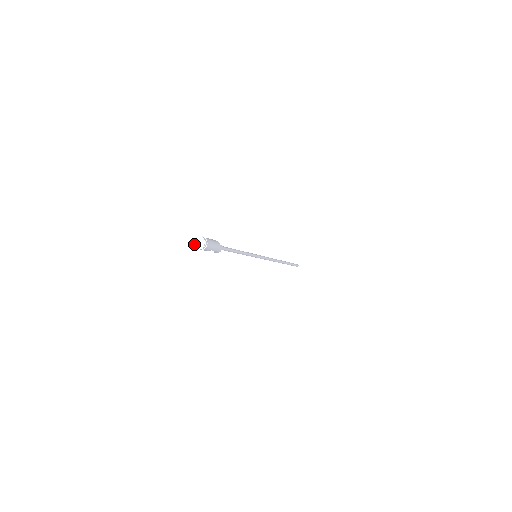
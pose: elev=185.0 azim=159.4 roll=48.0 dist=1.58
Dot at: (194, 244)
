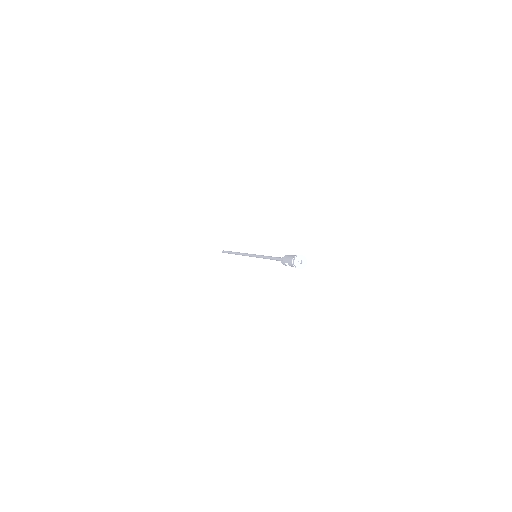
Dot at: (300, 266)
